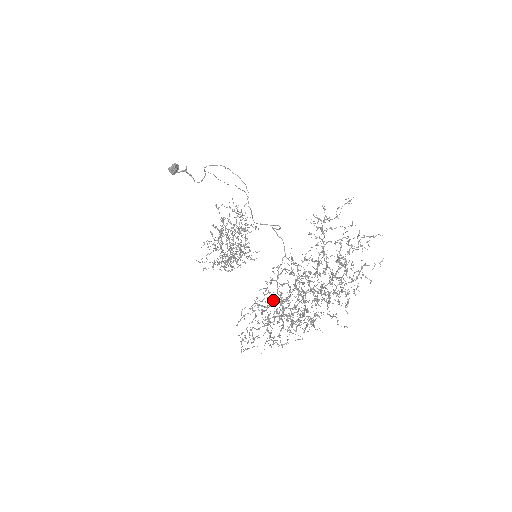
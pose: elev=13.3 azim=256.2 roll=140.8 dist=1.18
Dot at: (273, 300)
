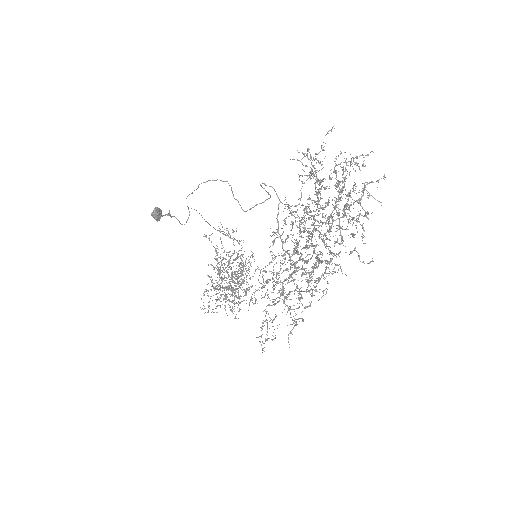
Dot at: occluded
